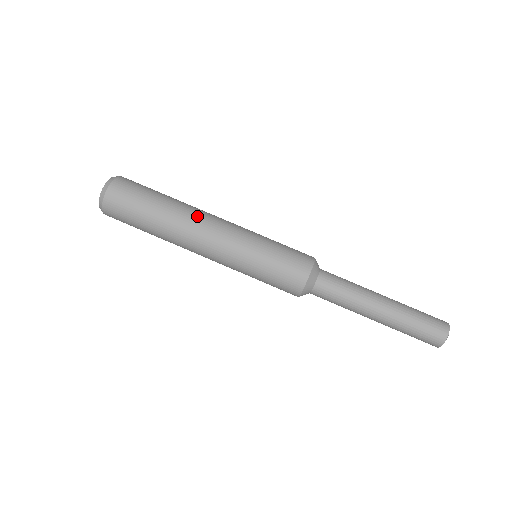
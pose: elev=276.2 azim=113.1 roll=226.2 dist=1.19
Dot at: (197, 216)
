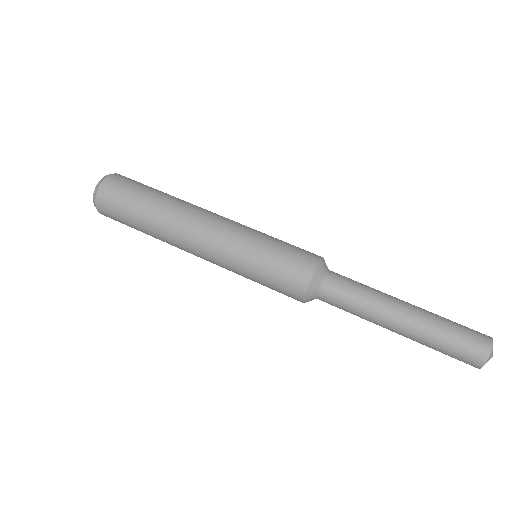
Dot at: (199, 207)
